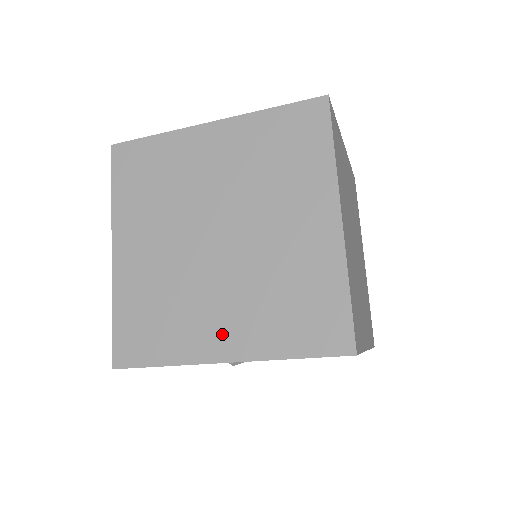
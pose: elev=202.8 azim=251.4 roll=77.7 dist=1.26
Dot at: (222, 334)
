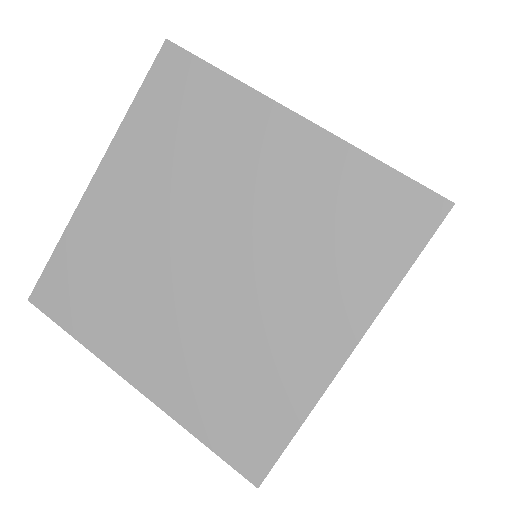
Dot at: (317, 333)
